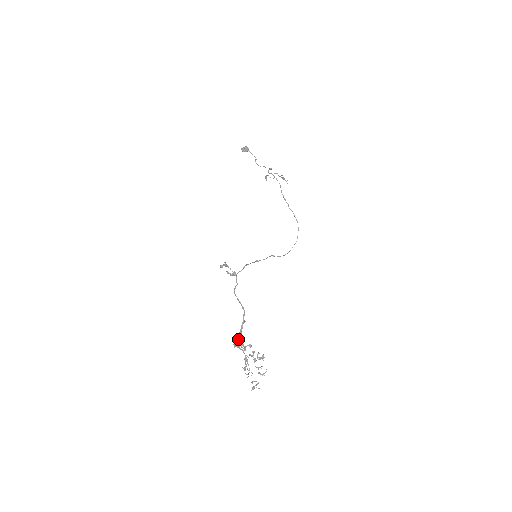
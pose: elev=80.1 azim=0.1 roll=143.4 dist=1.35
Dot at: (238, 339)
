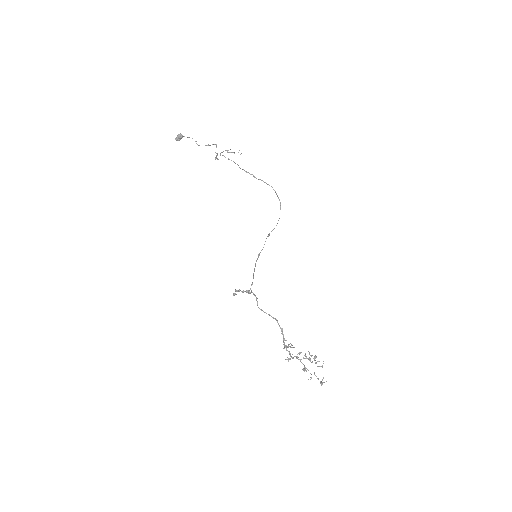
Dot at: occluded
